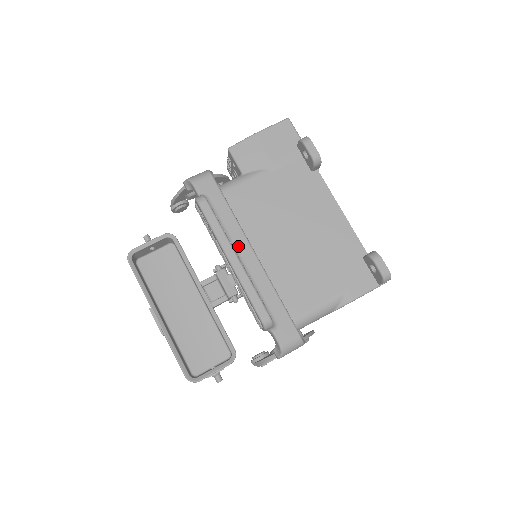
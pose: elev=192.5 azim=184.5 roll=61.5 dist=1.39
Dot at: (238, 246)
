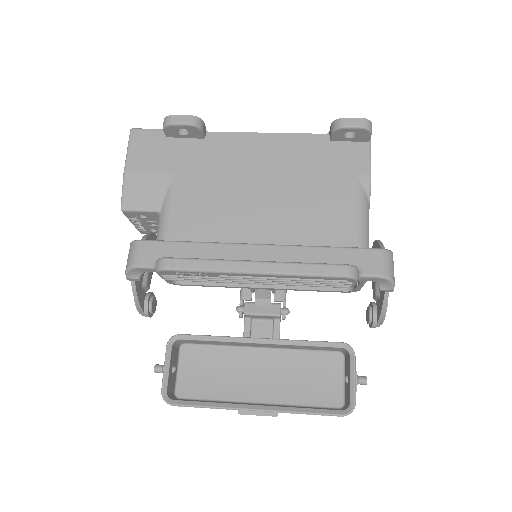
Dot at: (240, 258)
